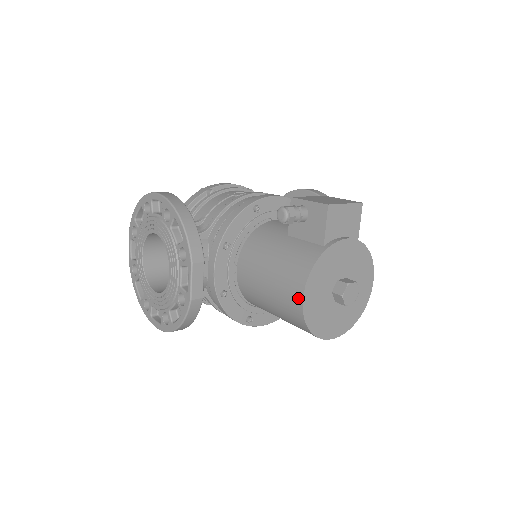
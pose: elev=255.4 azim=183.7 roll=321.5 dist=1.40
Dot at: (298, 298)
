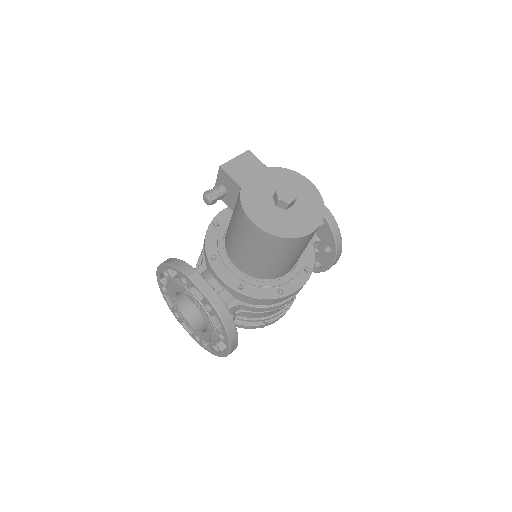
Dot at: (251, 226)
